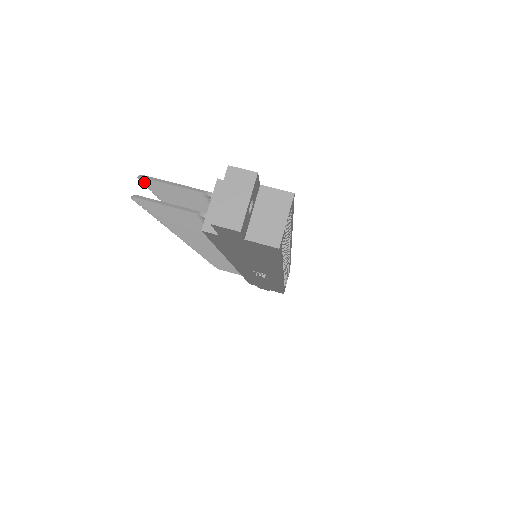
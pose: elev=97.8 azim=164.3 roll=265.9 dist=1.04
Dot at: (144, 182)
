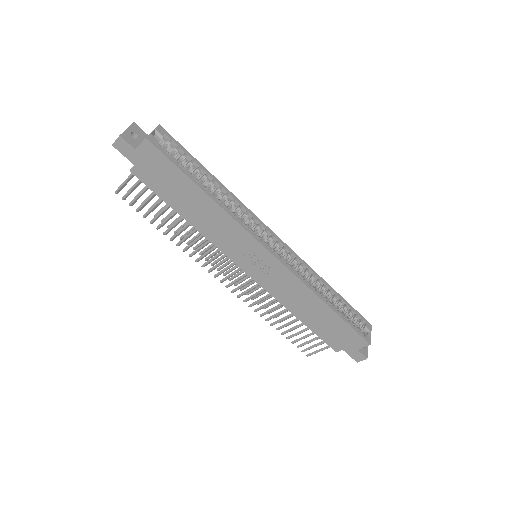
Dot at: occluded
